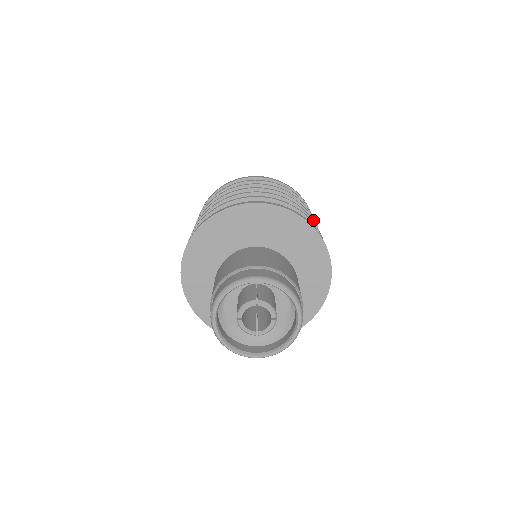
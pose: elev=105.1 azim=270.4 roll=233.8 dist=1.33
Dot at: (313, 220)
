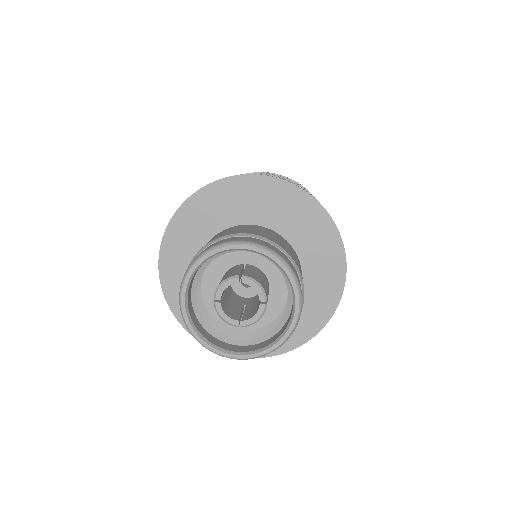
Dot at: occluded
